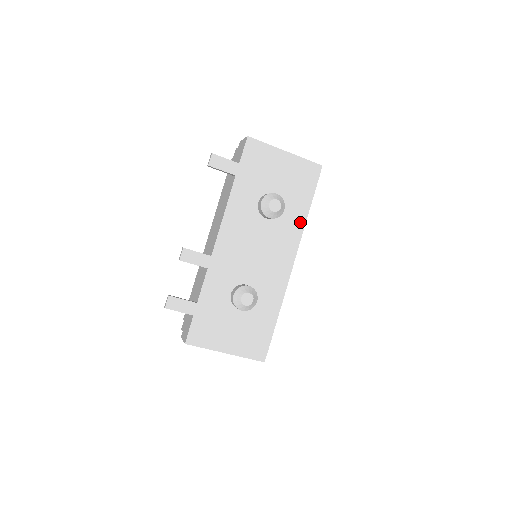
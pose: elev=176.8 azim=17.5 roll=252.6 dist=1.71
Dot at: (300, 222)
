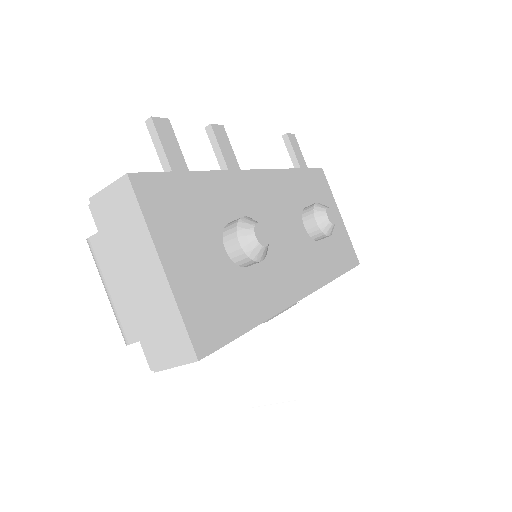
Dot at: (328, 273)
